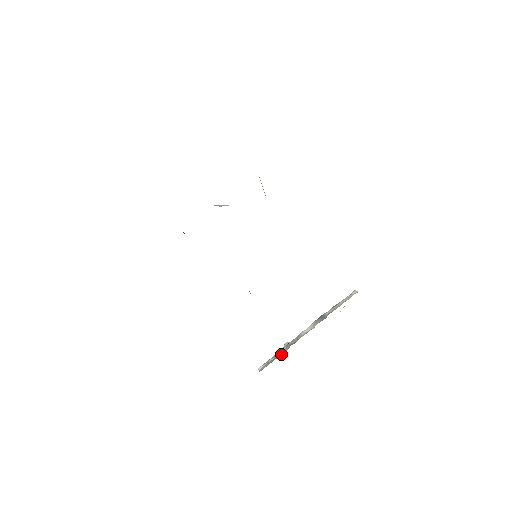
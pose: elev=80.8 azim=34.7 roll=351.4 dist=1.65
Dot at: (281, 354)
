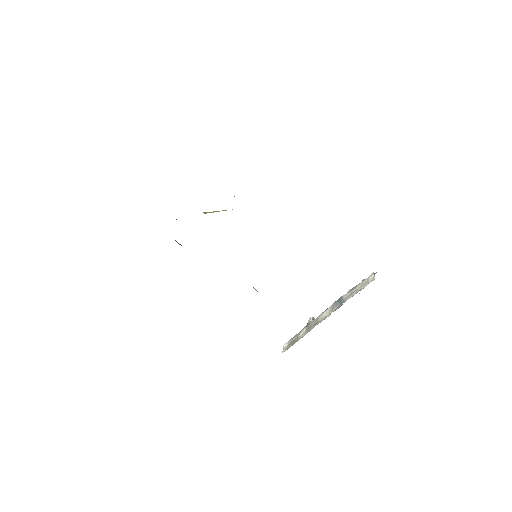
Dot at: (299, 339)
